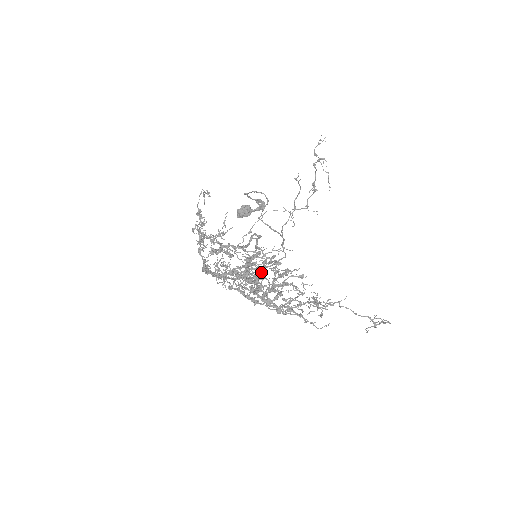
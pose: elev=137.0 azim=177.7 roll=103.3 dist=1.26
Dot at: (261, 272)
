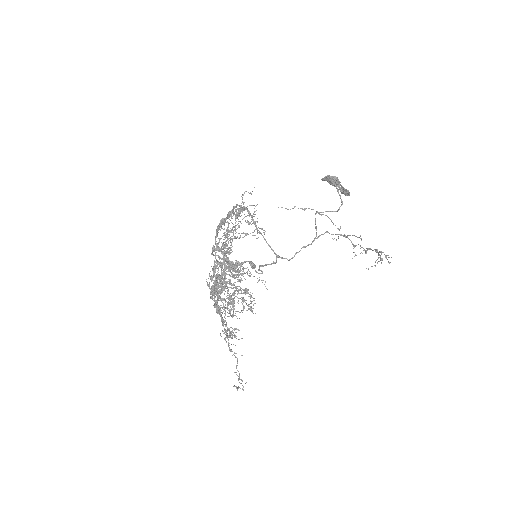
Dot at: occluded
